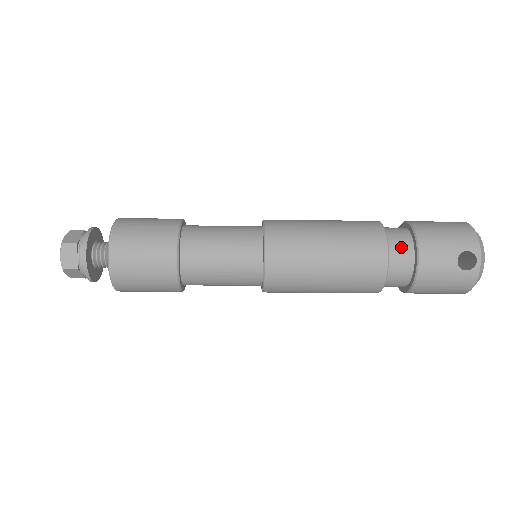
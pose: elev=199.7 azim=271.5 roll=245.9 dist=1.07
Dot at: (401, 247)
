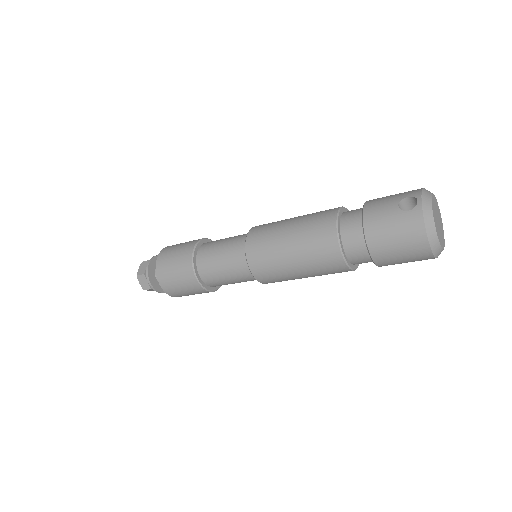
Dot at: (353, 212)
